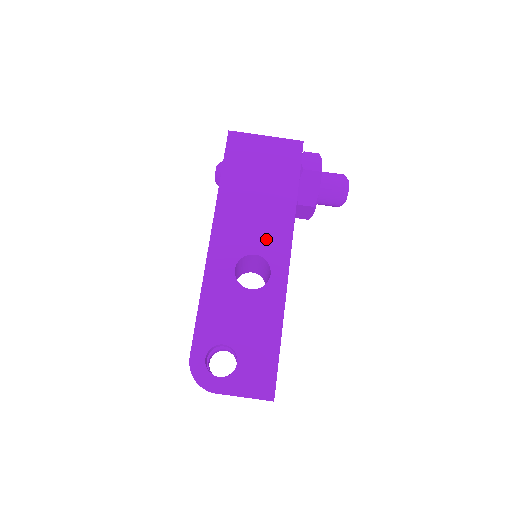
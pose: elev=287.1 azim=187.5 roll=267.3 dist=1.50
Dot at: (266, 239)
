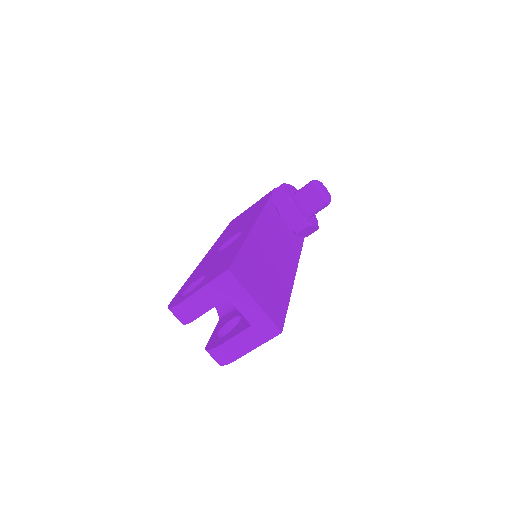
Dot at: (243, 226)
